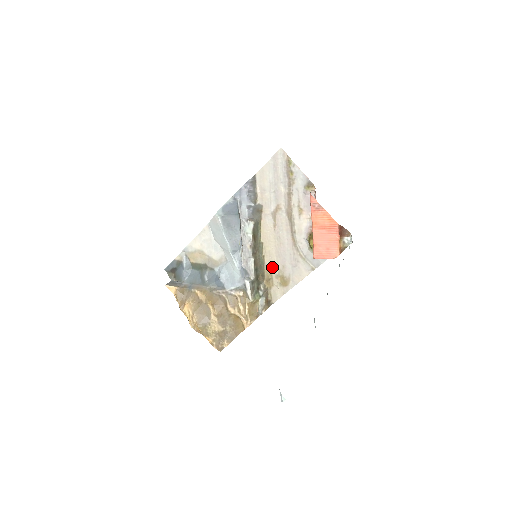
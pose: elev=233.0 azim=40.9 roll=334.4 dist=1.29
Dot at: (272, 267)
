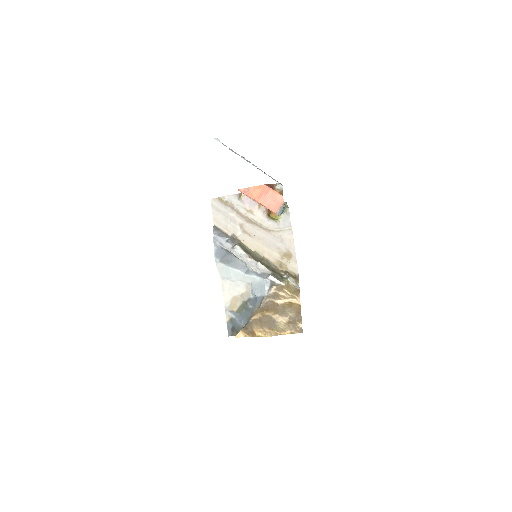
Dot at: (274, 257)
